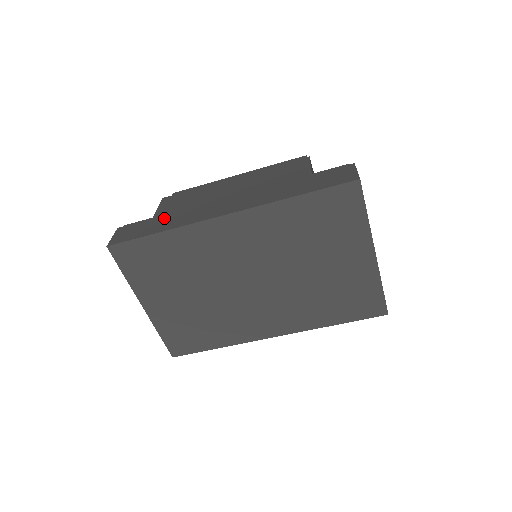
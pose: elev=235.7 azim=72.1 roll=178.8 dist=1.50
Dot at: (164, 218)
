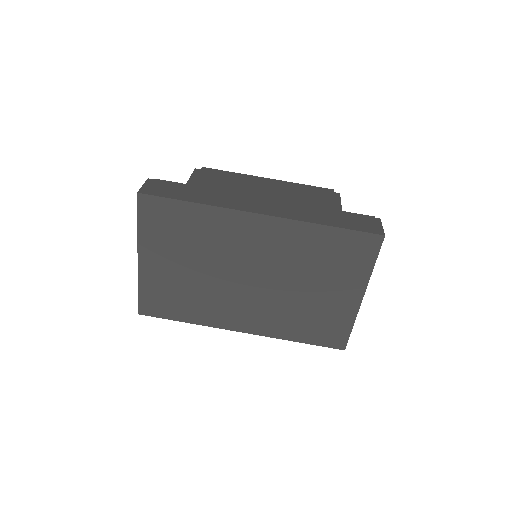
Dot at: (198, 190)
